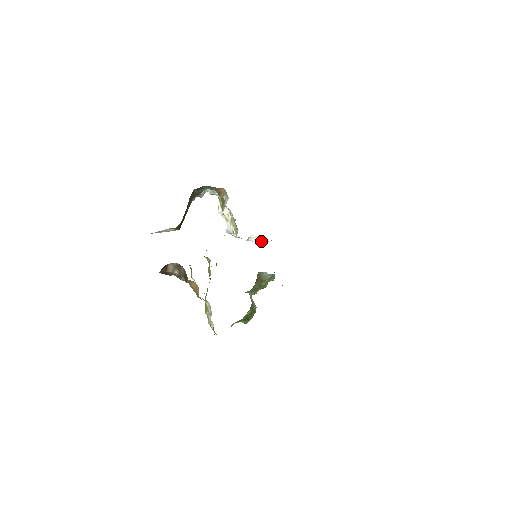
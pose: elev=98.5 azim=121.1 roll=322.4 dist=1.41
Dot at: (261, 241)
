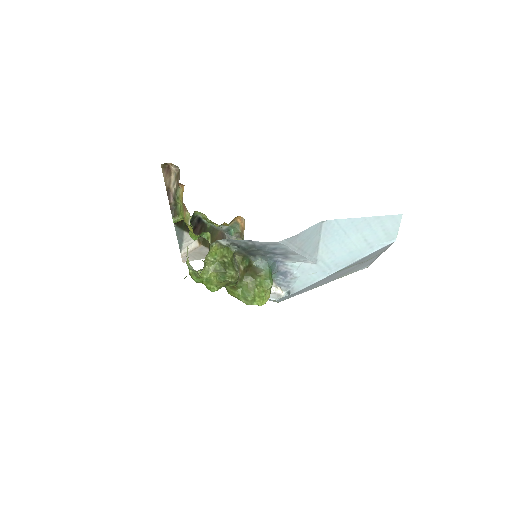
Dot at: (277, 295)
